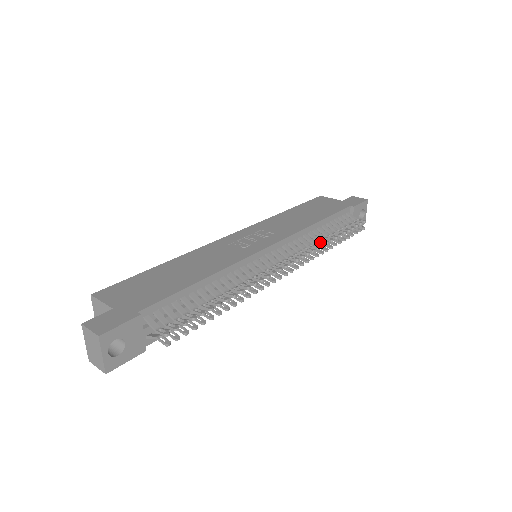
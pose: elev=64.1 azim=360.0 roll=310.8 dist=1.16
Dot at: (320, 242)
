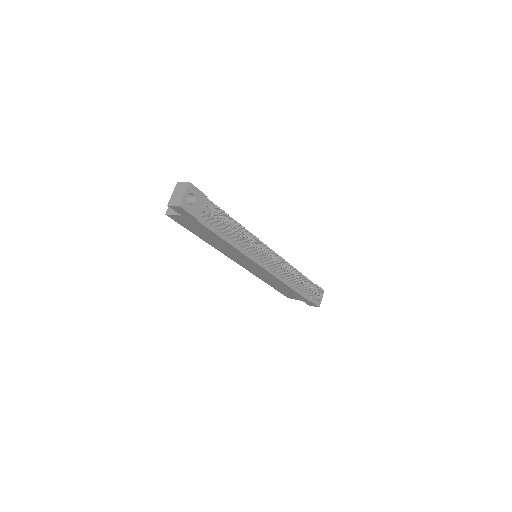
Dot at: (295, 272)
